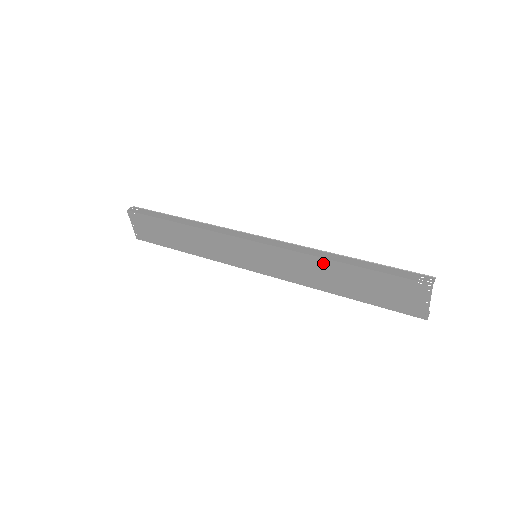
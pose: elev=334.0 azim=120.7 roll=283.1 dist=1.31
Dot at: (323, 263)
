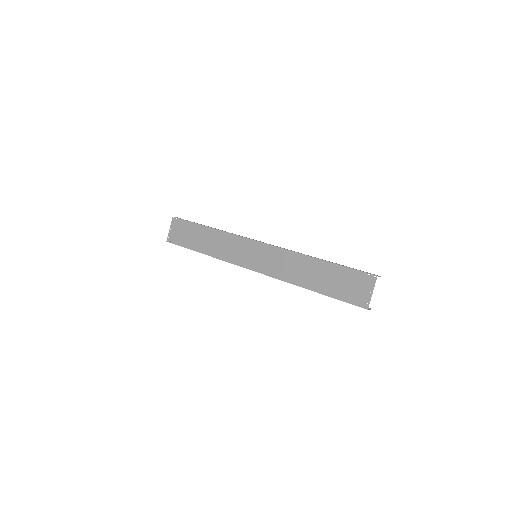
Dot at: (305, 259)
